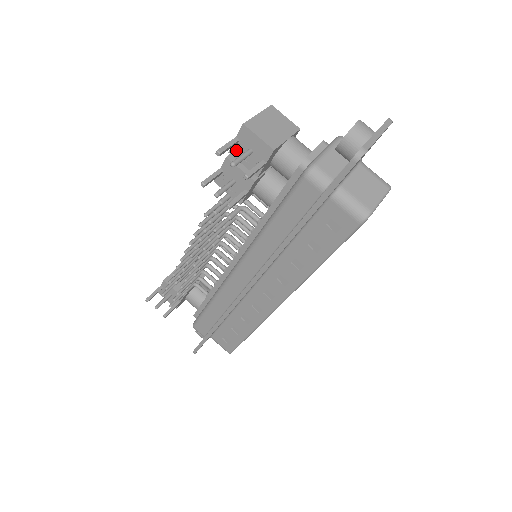
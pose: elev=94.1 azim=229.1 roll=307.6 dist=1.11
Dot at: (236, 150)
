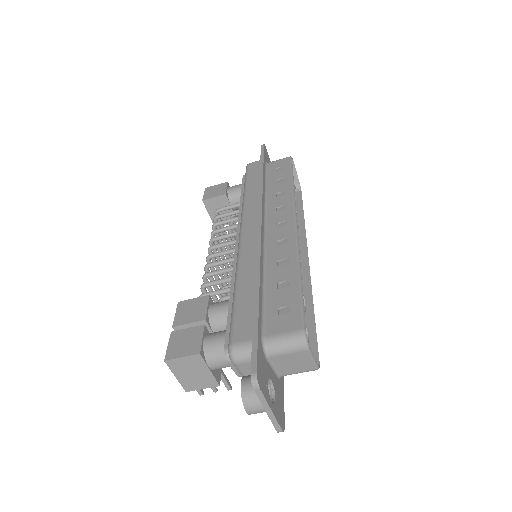
Dot at: occluded
